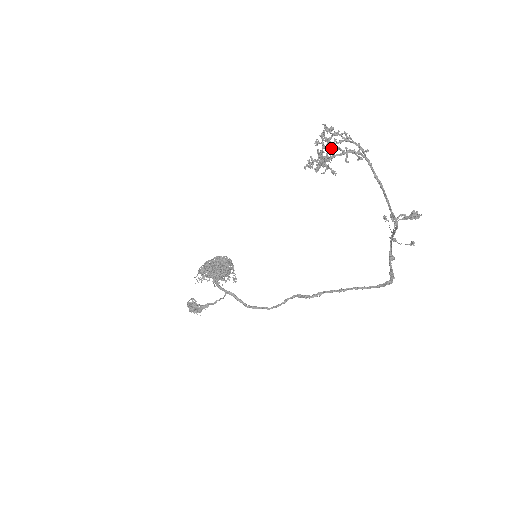
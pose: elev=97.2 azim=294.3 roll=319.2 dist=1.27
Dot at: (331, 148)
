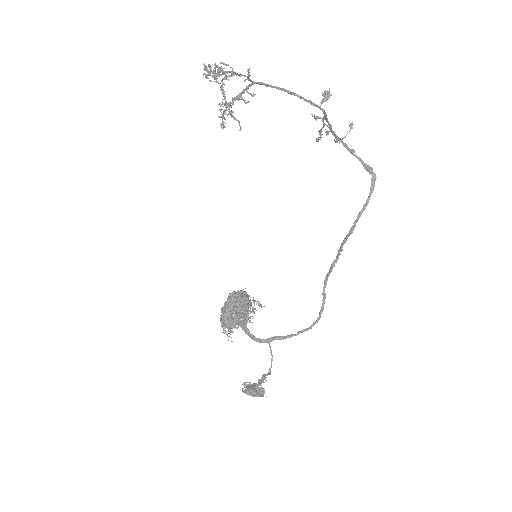
Dot at: occluded
